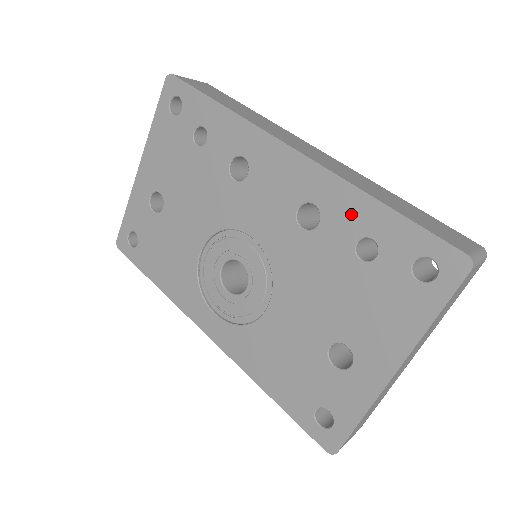
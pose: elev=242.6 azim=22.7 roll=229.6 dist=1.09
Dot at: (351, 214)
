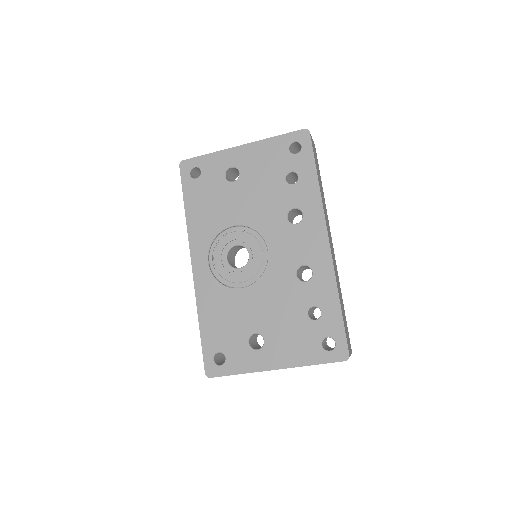
Dot at: (324, 293)
